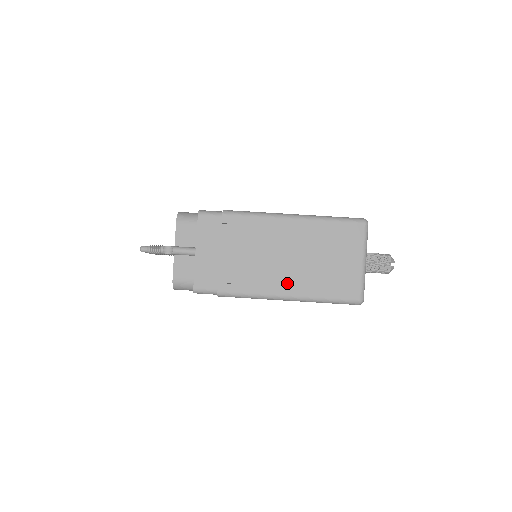
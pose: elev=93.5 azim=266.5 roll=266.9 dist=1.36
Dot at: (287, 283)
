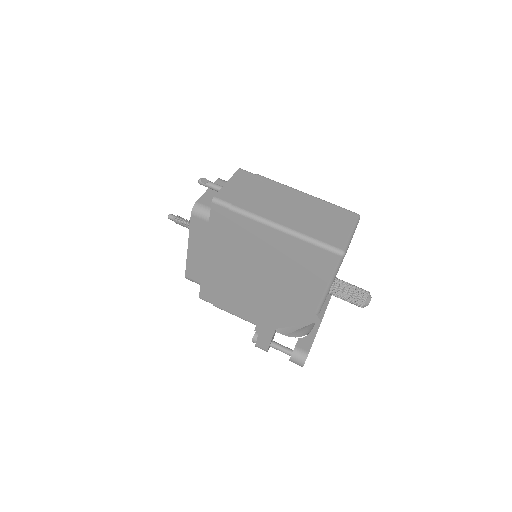
Dot at: (288, 220)
